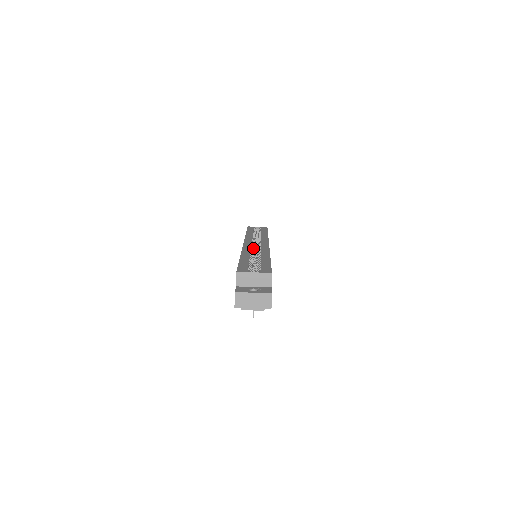
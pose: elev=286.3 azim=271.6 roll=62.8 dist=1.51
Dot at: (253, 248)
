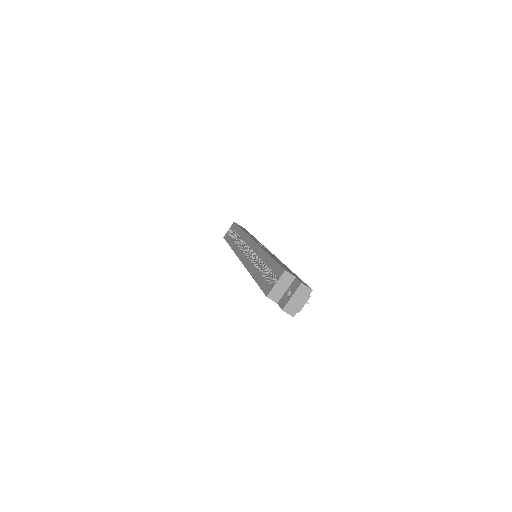
Dot at: (249, 257)
